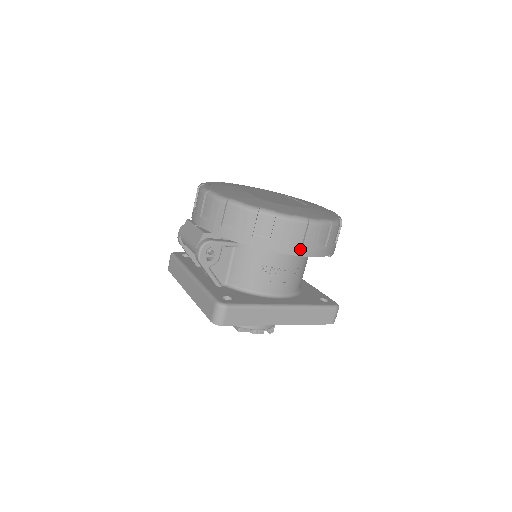
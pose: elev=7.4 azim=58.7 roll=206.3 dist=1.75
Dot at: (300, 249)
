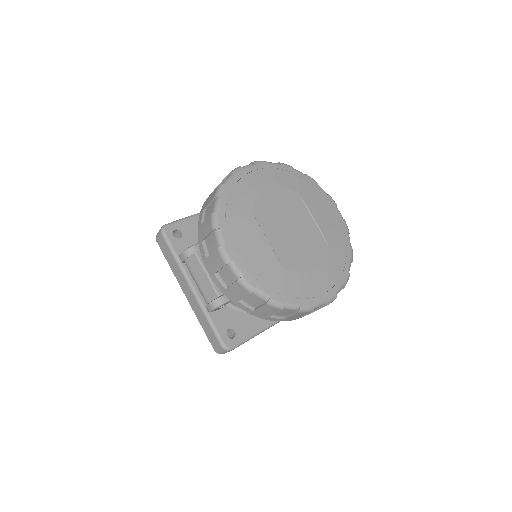
Dot at: occluded
